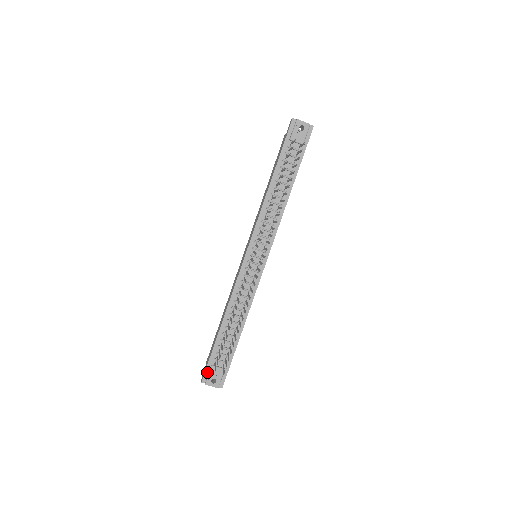
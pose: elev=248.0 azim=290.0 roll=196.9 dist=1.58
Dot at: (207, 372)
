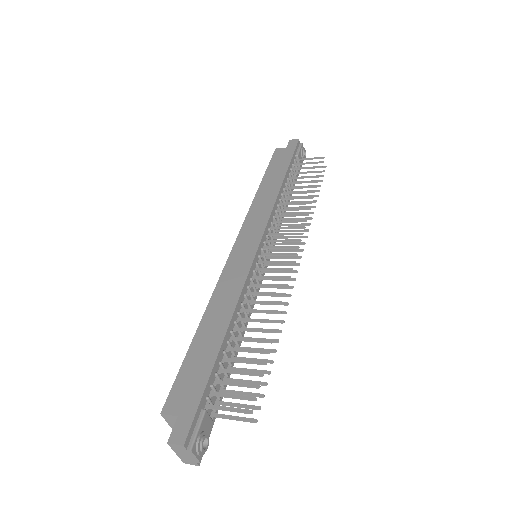
Dot at: (194, 423)
